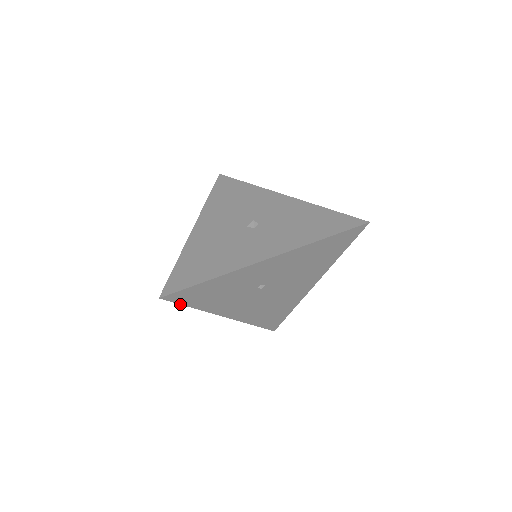
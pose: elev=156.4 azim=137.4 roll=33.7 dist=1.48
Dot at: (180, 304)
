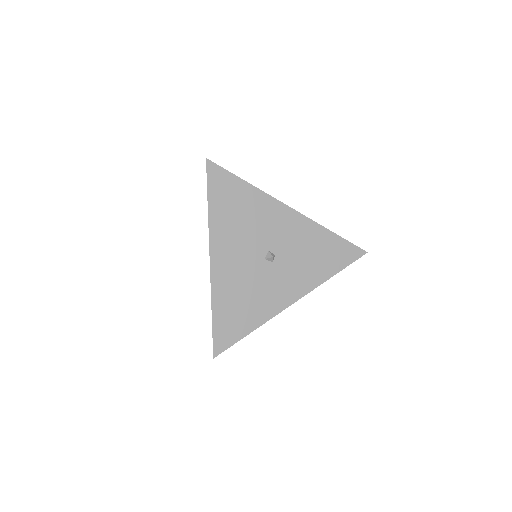
Dot at: occluded
